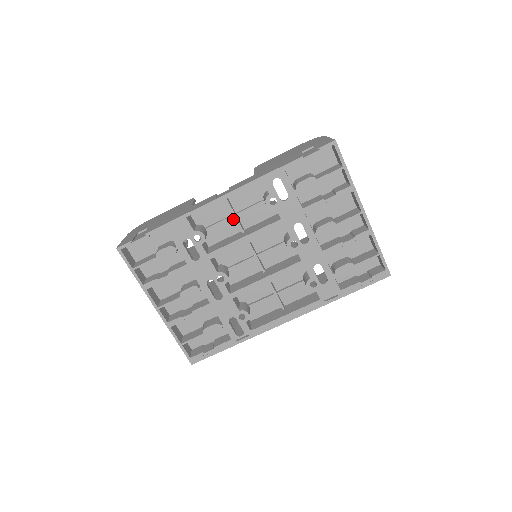
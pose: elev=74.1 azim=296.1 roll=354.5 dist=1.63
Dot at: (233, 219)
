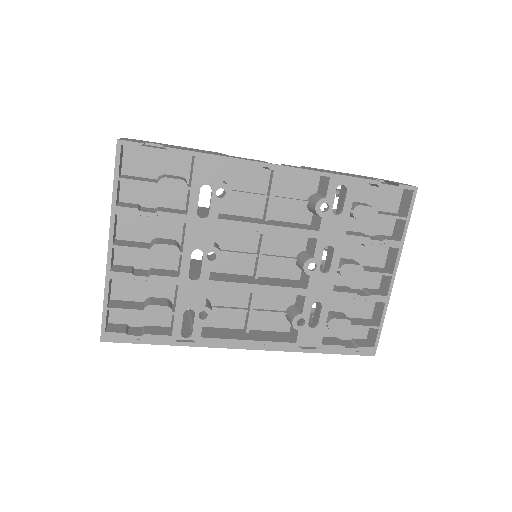
Dot at: (263, 200)
